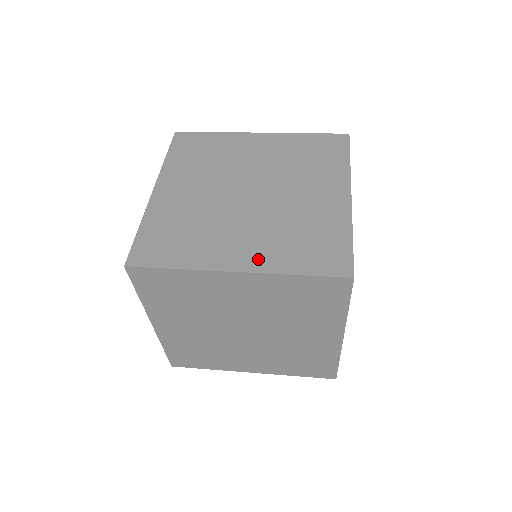
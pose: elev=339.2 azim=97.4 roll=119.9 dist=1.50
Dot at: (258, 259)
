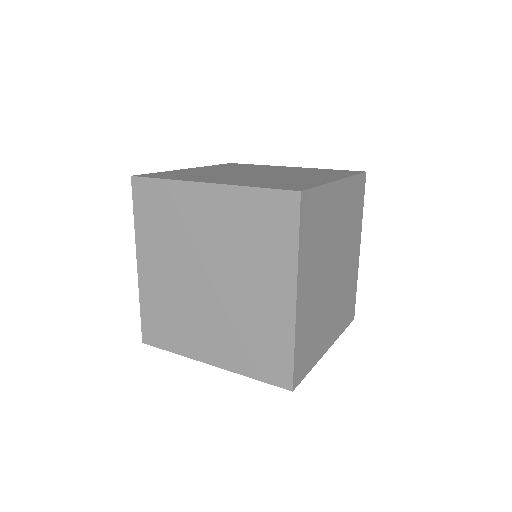
Dot at: (230, 182)
